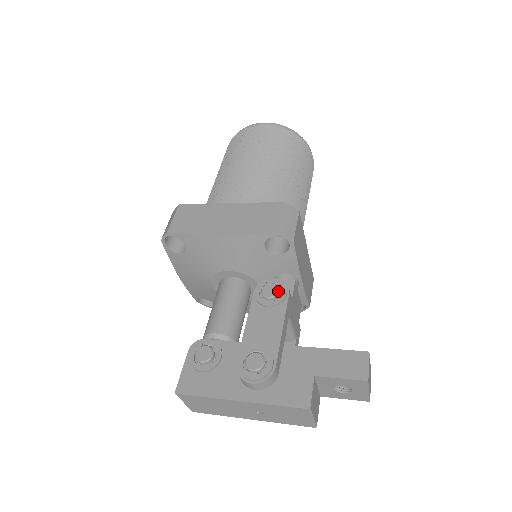
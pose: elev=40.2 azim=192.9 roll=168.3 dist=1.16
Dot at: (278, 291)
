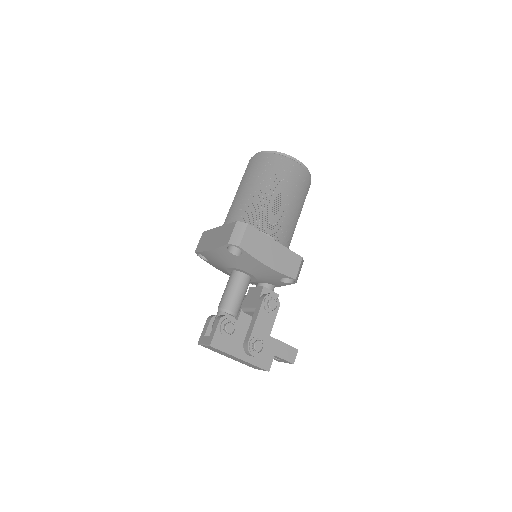
Dot at: (276, 306)
